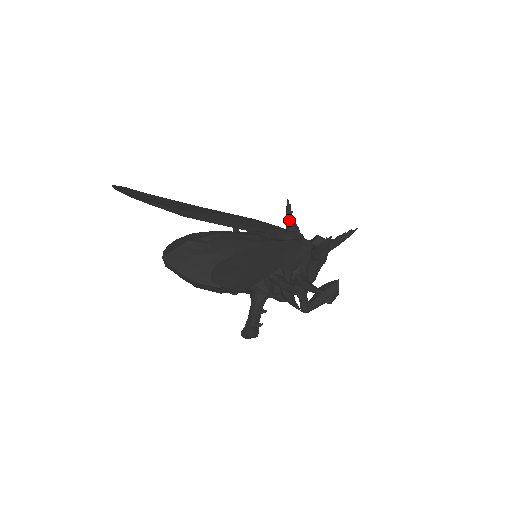
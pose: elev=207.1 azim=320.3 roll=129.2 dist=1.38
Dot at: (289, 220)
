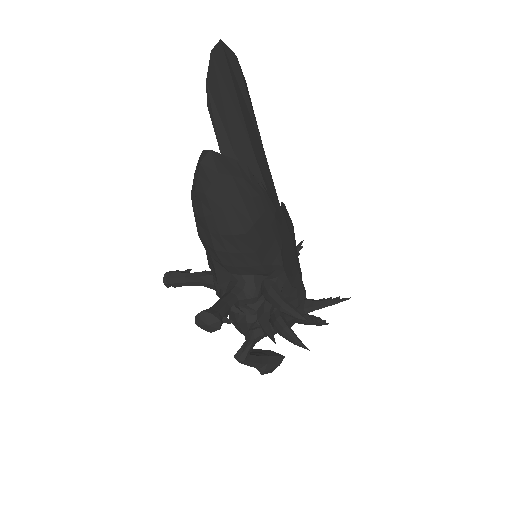
Dot at: occluded
